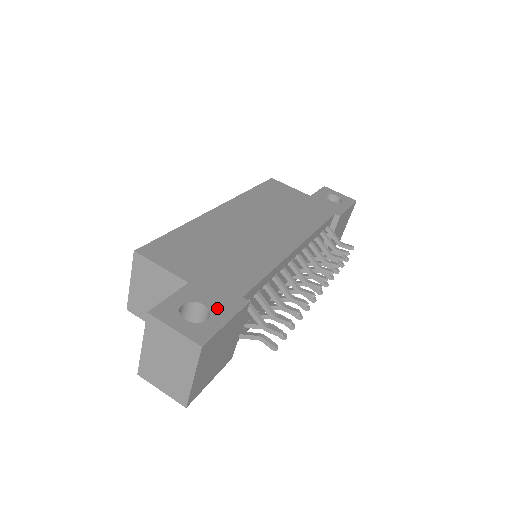
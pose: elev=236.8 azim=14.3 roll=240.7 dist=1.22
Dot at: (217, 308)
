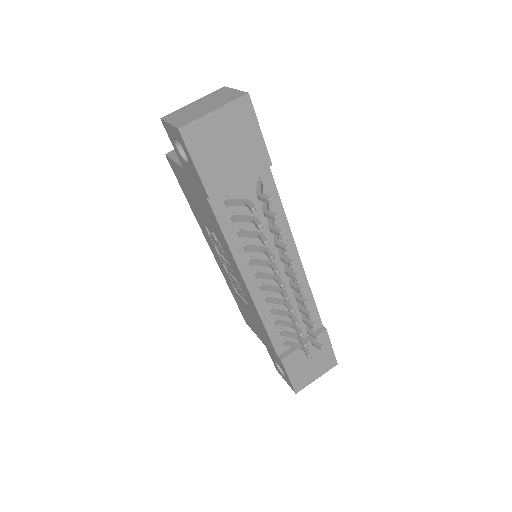
Dot at: occluded
